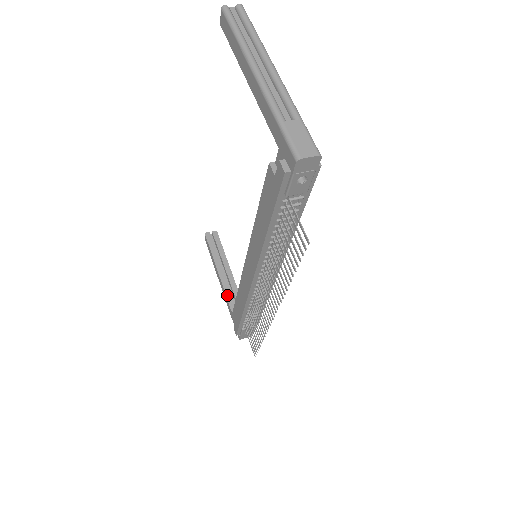
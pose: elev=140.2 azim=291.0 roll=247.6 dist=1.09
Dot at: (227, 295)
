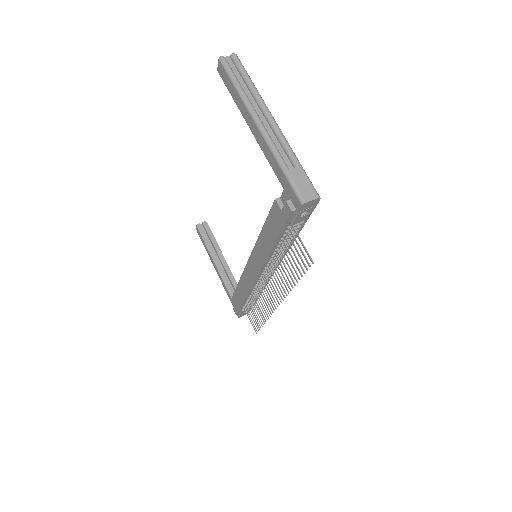
Dot at: (224, 280)
